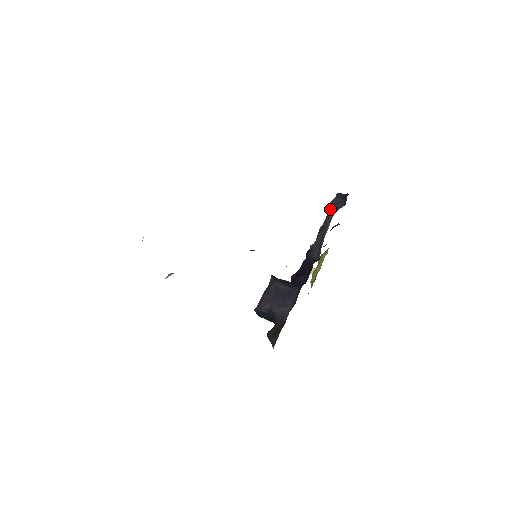
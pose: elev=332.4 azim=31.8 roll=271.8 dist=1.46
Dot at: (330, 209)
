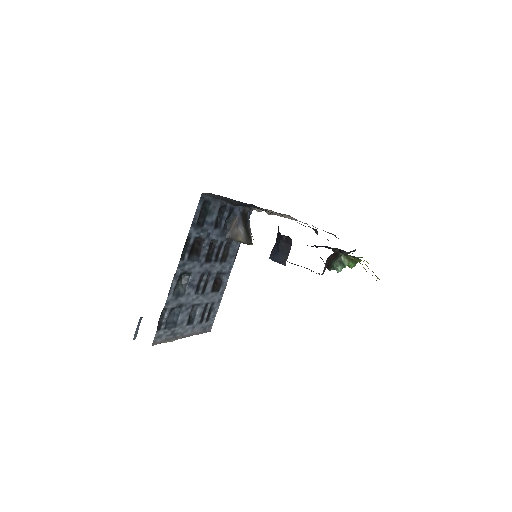
Dot at: occluded
